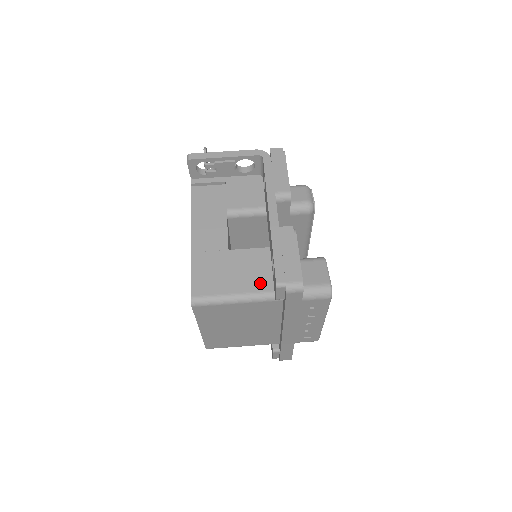
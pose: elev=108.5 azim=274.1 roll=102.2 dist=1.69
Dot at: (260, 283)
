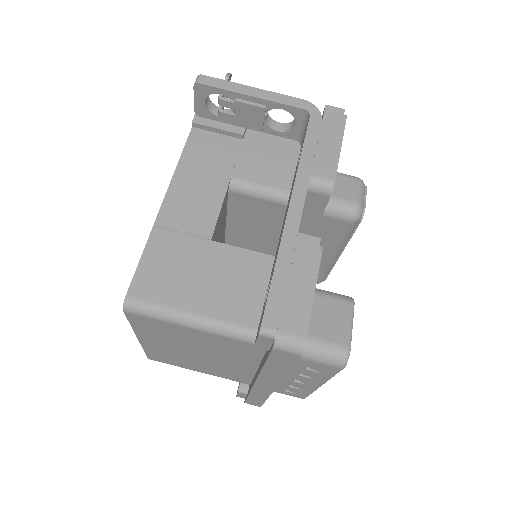
Dot at: (240, 309)
